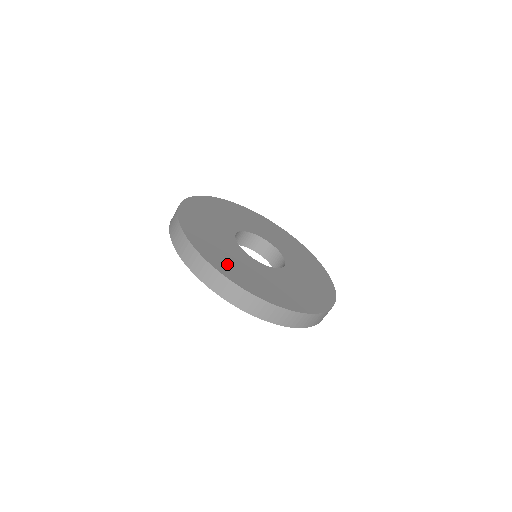
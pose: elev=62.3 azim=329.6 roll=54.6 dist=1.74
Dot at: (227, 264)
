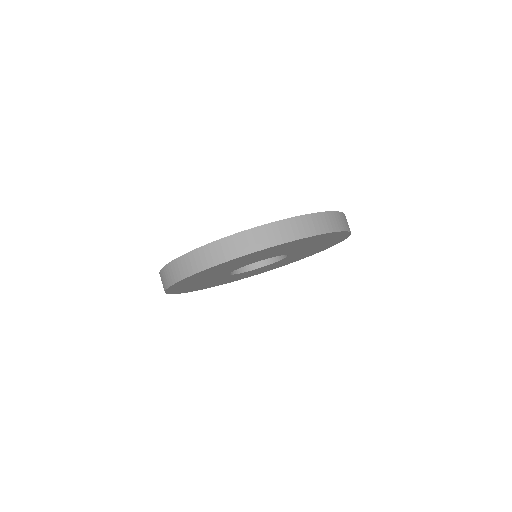
Dot at: occluded
